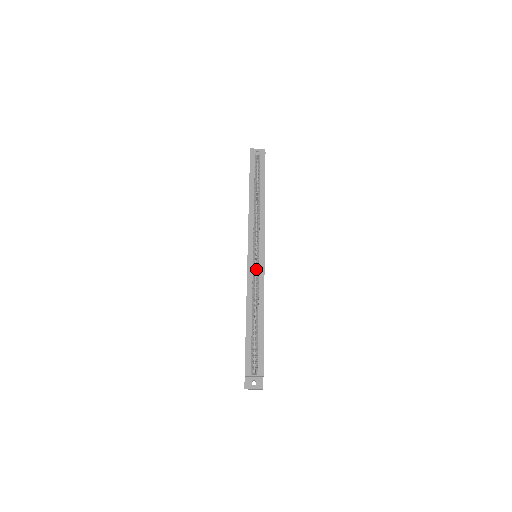
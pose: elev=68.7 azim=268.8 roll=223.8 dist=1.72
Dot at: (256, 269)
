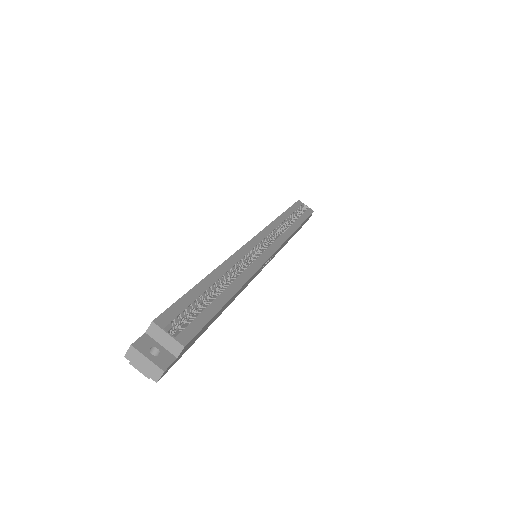
Dot at: (252, 258)
